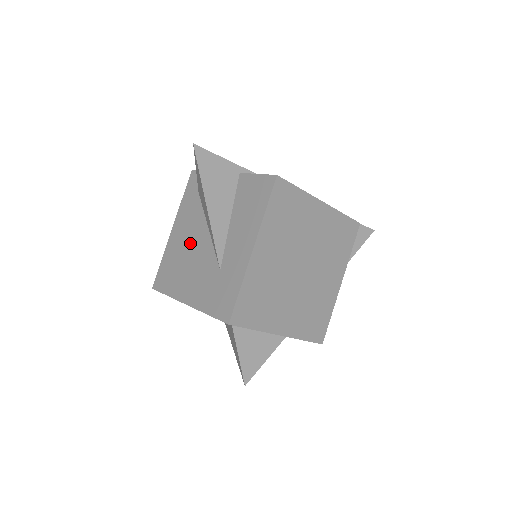
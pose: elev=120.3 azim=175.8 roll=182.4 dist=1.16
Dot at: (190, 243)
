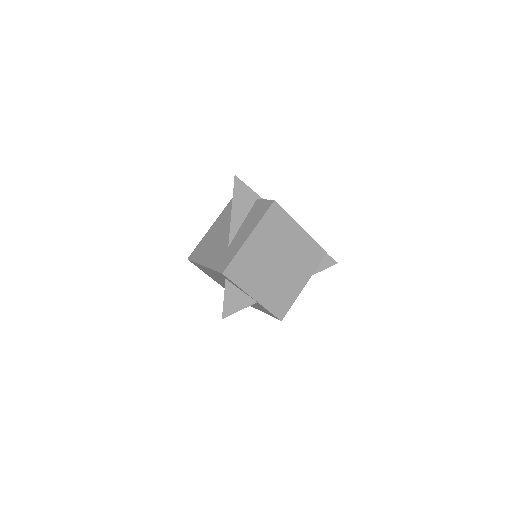
Dot at: (218, 234)
